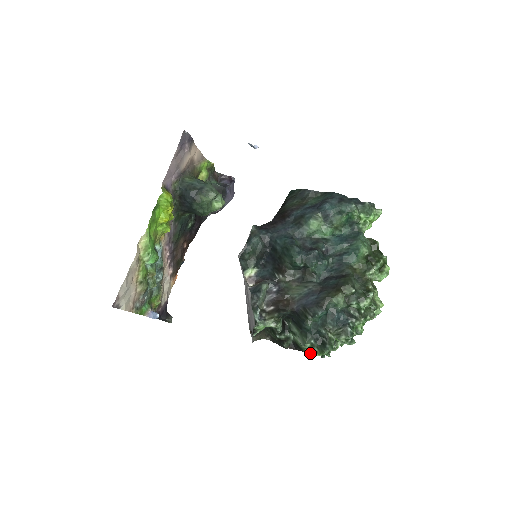
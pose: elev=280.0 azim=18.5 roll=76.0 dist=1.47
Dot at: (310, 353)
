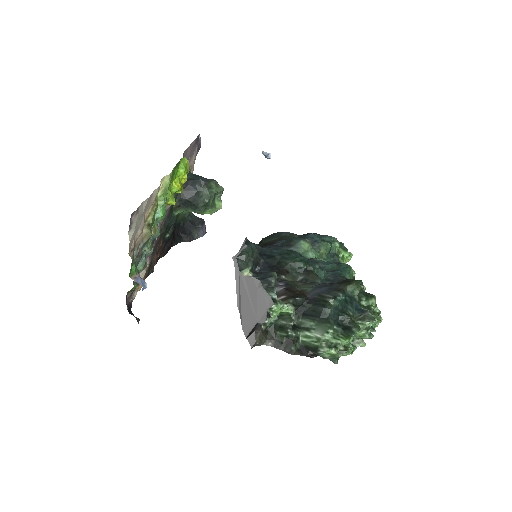
Dot at: (330, 347)
